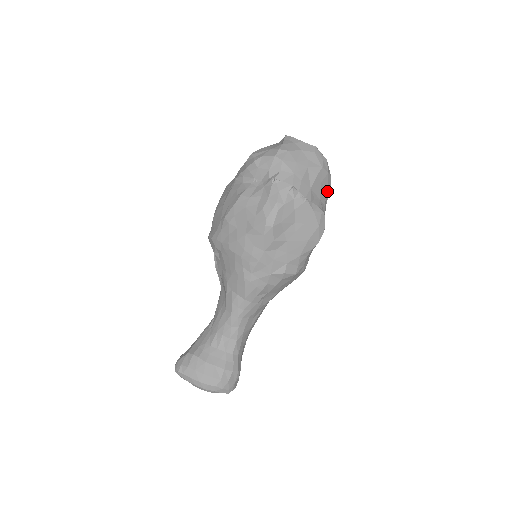
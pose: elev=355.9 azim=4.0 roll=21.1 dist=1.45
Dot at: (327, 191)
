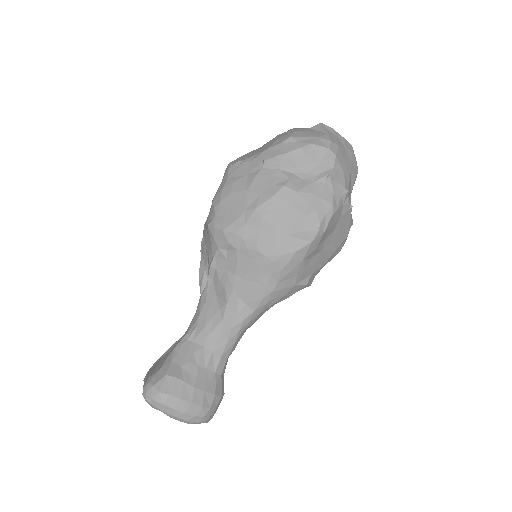
Dot at: occluded
